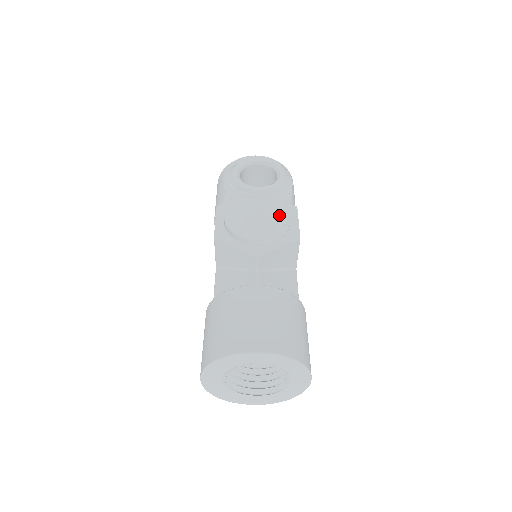
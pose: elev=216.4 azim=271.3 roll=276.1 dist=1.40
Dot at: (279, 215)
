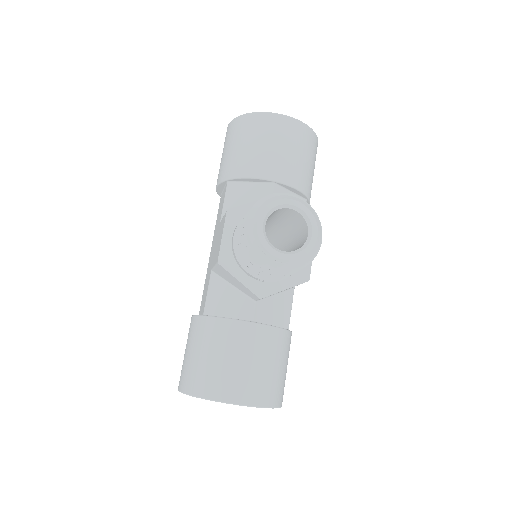
Dot at: occluded
